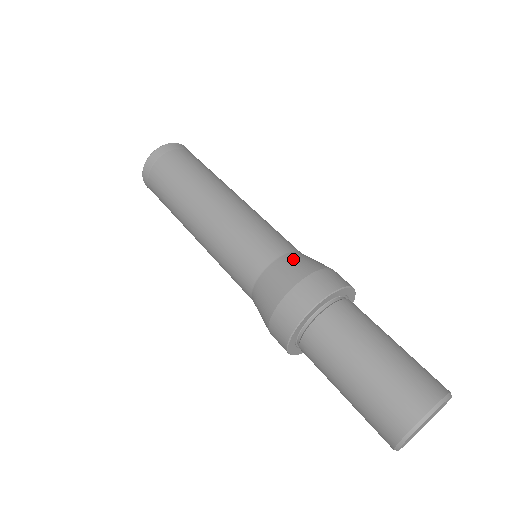
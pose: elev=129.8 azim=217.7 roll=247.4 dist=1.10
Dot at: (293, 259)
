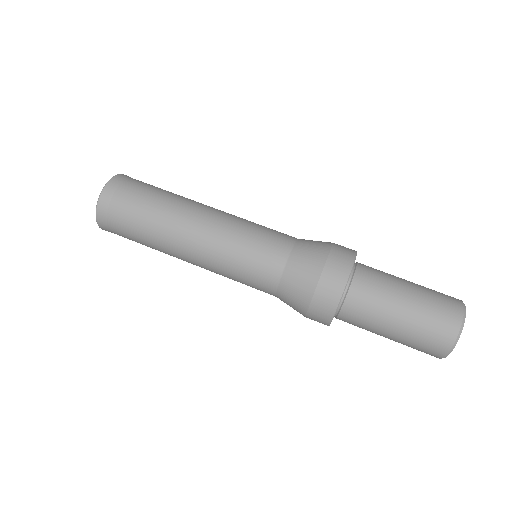
Dot at: (307, 242)
